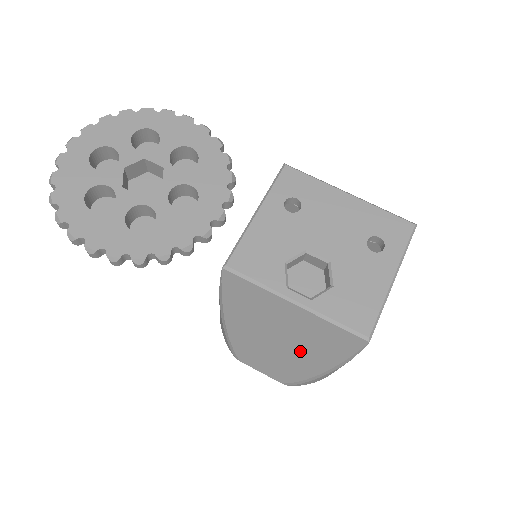
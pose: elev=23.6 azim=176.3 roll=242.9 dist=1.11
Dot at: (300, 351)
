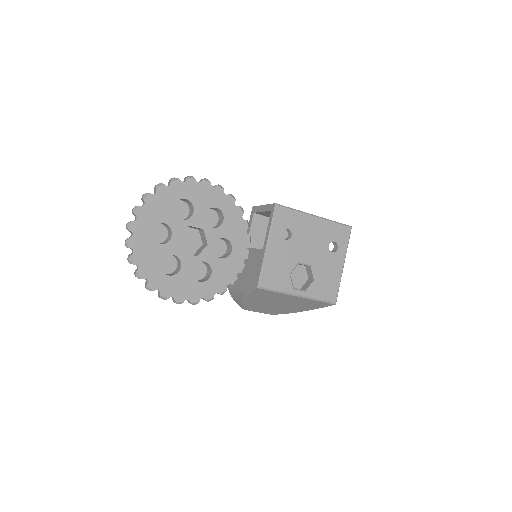
Dot at: (292, 307)
